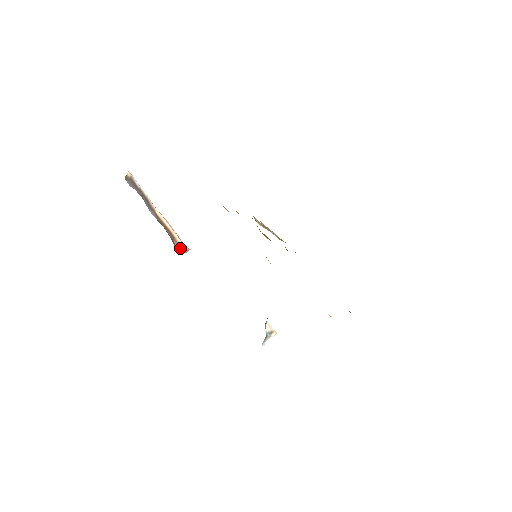
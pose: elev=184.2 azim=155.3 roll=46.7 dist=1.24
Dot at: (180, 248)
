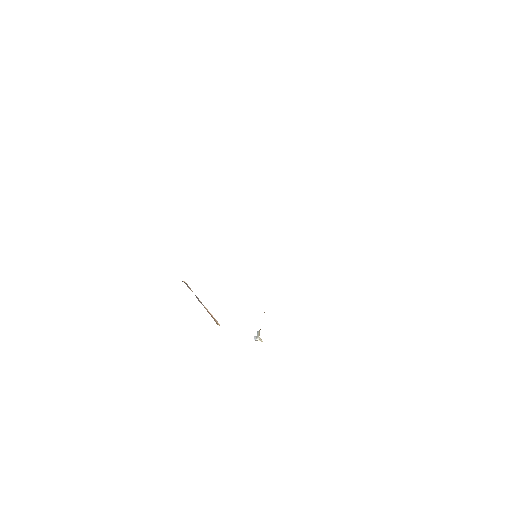
Dot at: occluded
